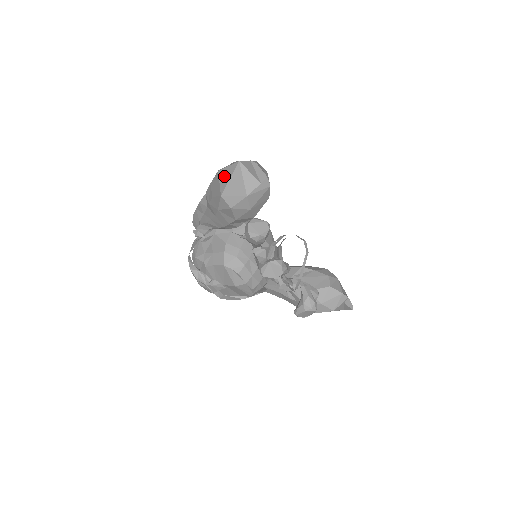
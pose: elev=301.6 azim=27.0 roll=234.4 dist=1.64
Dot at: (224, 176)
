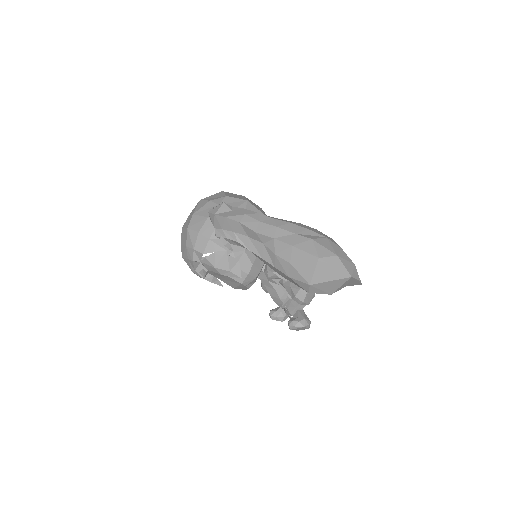
Dot at: (325, 272)
